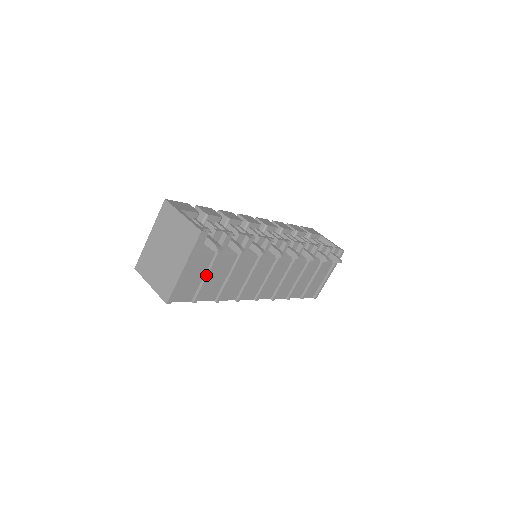
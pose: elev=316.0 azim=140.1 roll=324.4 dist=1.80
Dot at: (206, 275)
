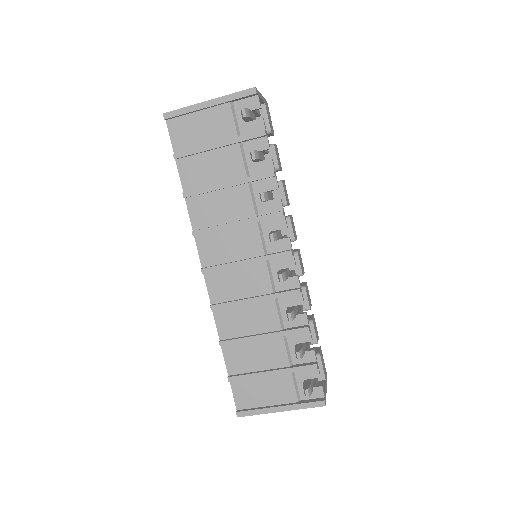
Dot at: (210, 144)
